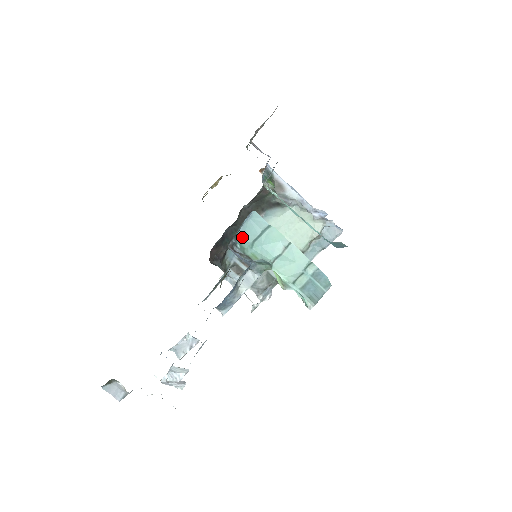
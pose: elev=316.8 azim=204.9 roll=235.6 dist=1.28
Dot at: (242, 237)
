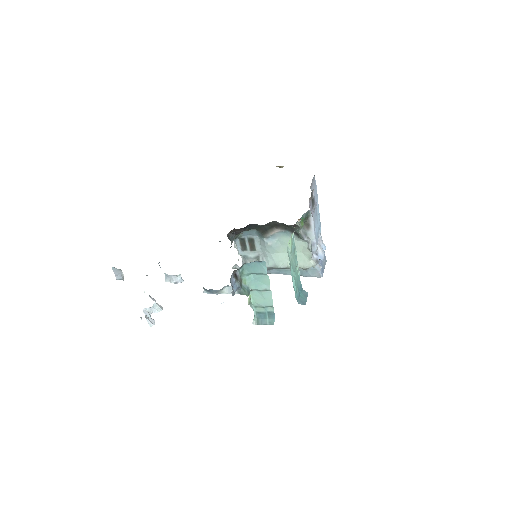
Dot at: (247, 267)
